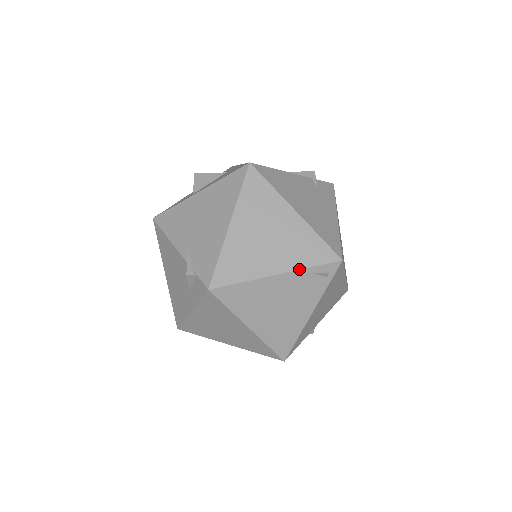
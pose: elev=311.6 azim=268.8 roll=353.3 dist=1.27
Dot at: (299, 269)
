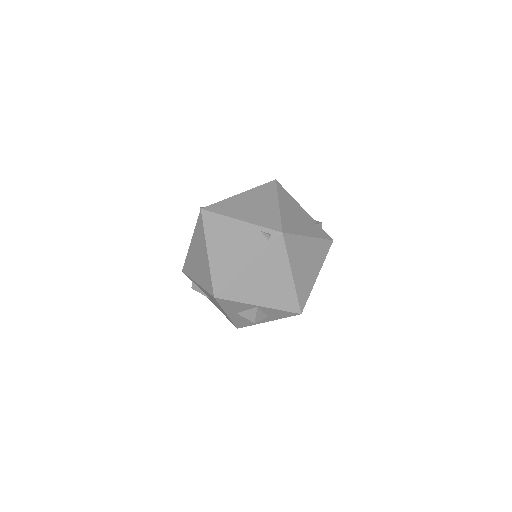
Dot at: (254, 224)
